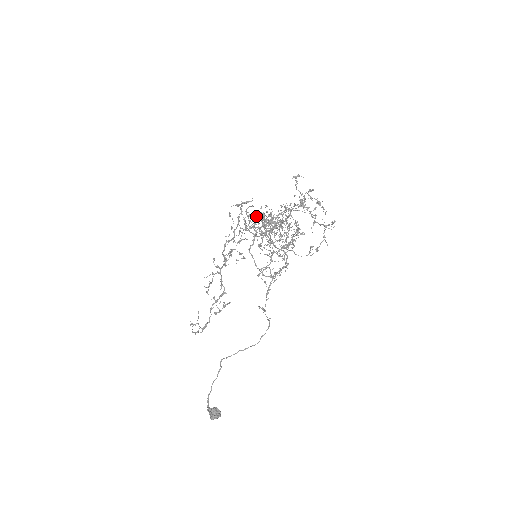
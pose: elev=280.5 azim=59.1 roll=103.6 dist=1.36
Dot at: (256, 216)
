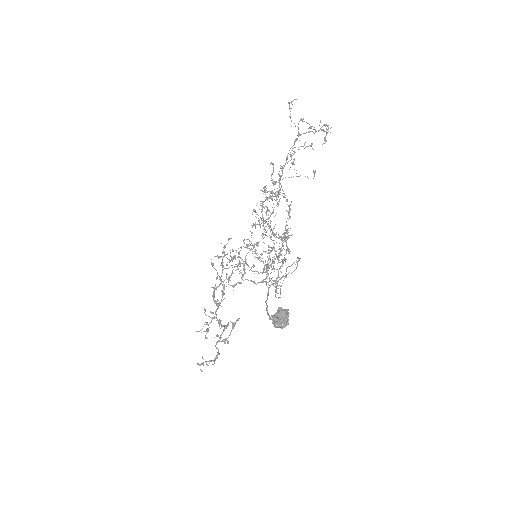
Dot at: occluded
